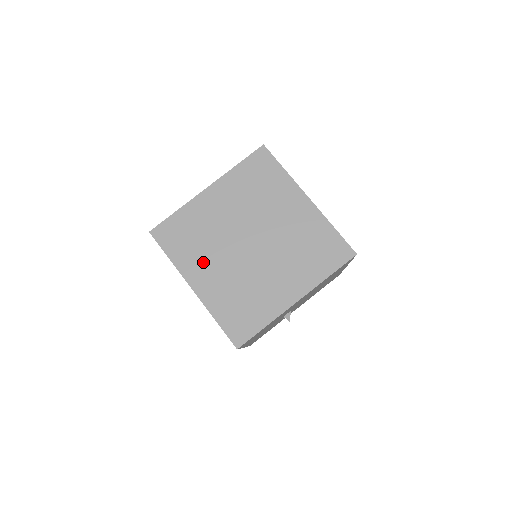
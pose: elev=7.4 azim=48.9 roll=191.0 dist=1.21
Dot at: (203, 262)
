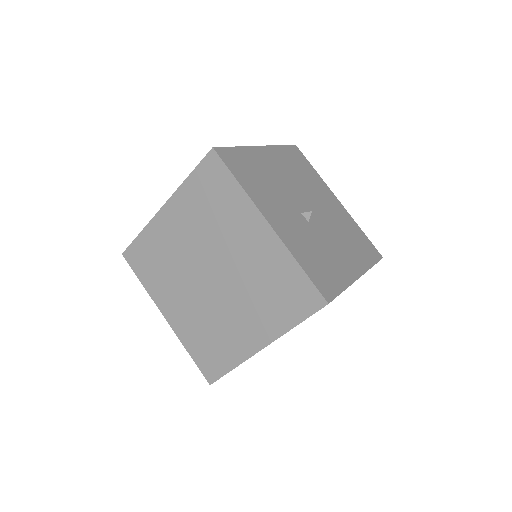
Dot at: occluded
